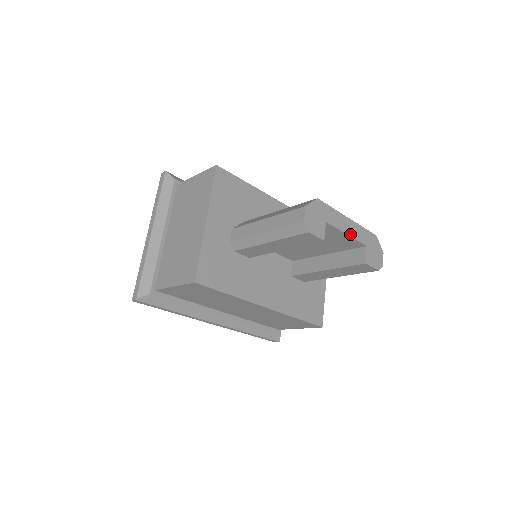
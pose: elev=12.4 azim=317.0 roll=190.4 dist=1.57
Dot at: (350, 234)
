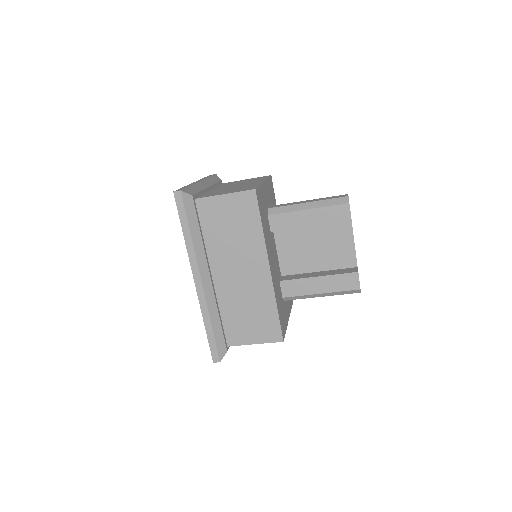
Dot at: occluded
